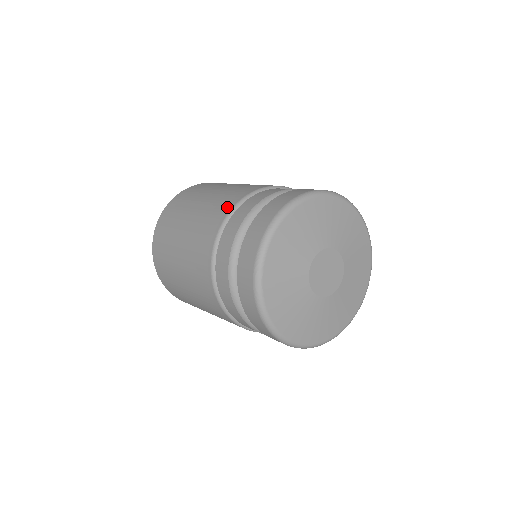
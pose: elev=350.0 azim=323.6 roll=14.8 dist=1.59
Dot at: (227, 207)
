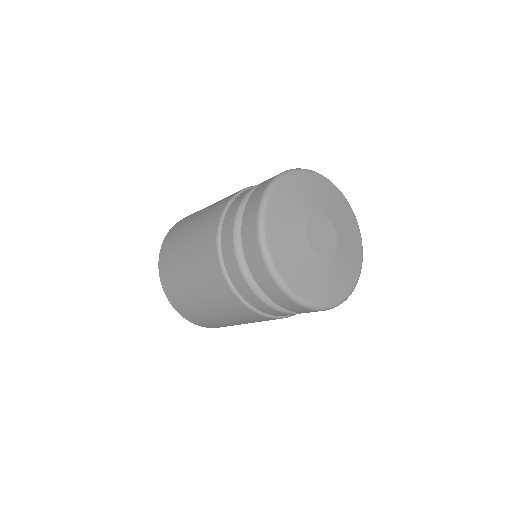
Dot at: (215, 220)
